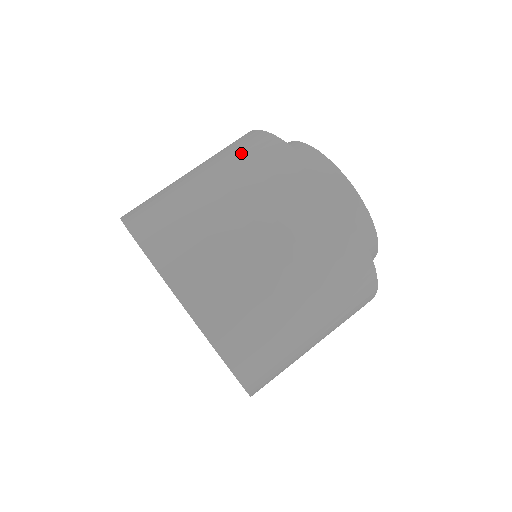
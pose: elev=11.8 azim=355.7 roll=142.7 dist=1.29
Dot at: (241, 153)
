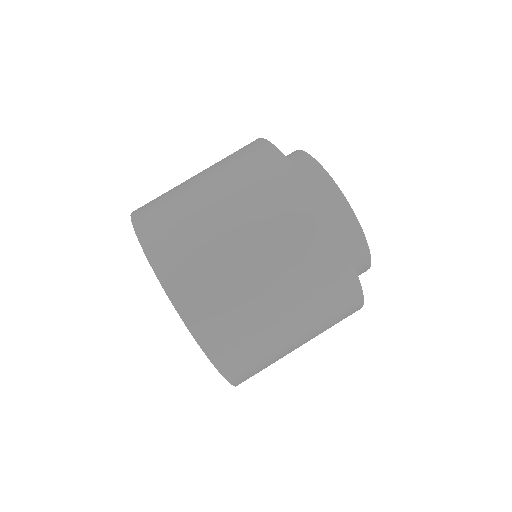
Dot at: occluded
